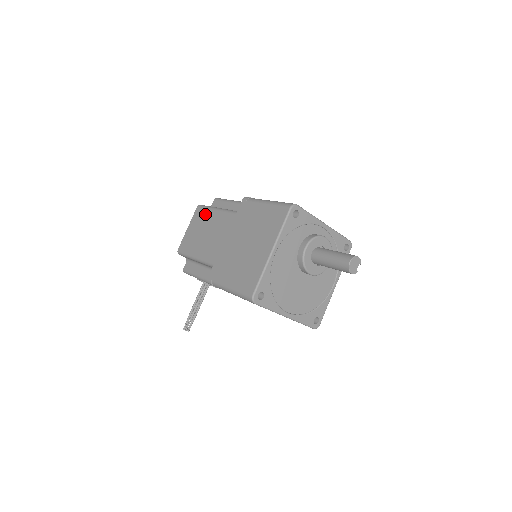
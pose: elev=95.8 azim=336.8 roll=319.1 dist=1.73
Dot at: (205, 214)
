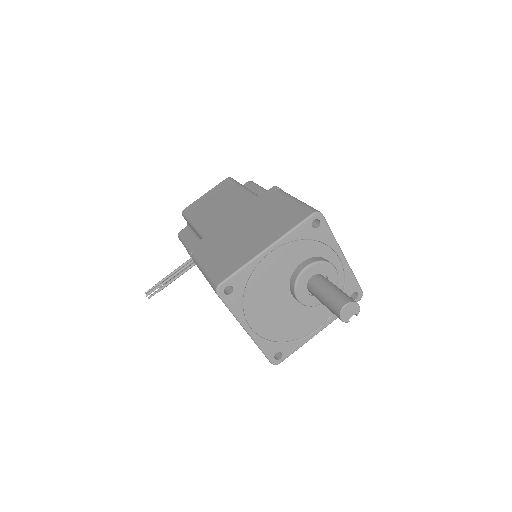
Dot at: (229, 187)
